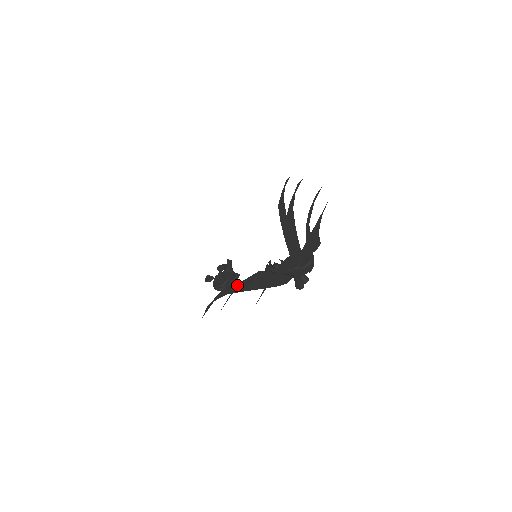
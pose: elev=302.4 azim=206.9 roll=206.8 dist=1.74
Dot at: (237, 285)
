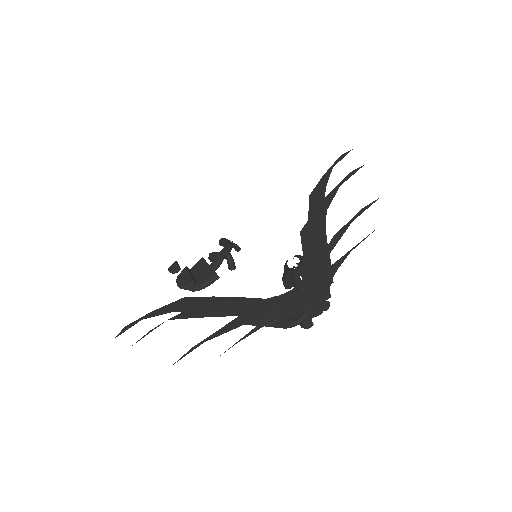
Dot at: (194, 301)
